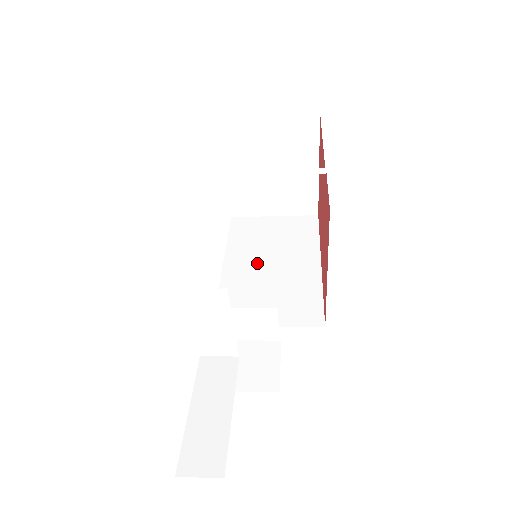
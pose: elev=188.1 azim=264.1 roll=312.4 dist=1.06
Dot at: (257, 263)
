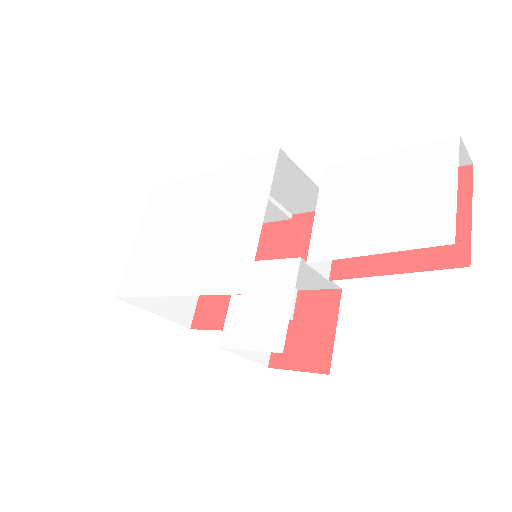
Dot at: occluded
